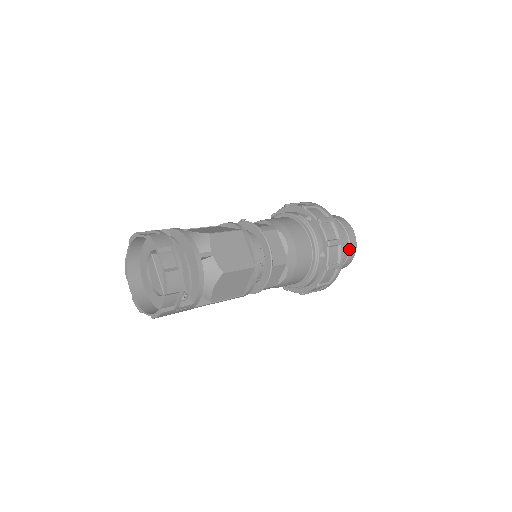
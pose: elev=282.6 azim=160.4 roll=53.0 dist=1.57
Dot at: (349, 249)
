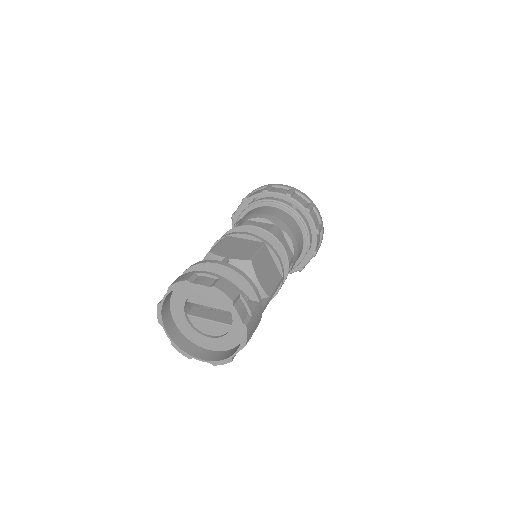
Dot at: occluded
